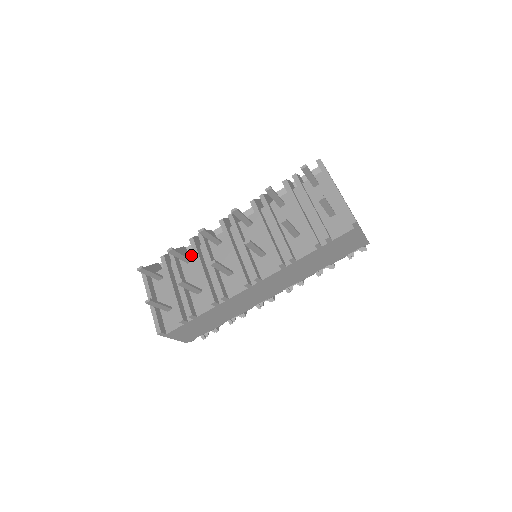
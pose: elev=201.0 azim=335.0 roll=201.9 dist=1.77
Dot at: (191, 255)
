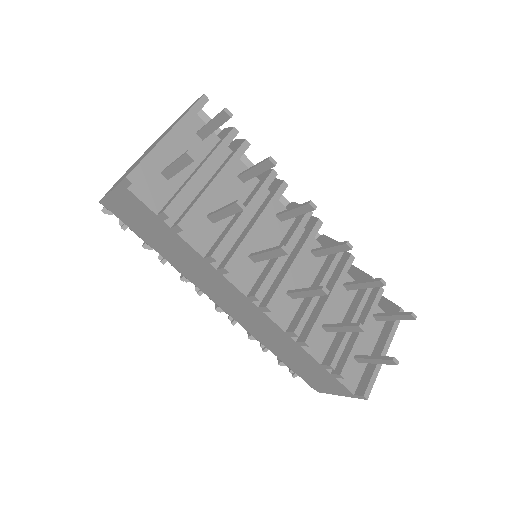
Dot at: occluded
